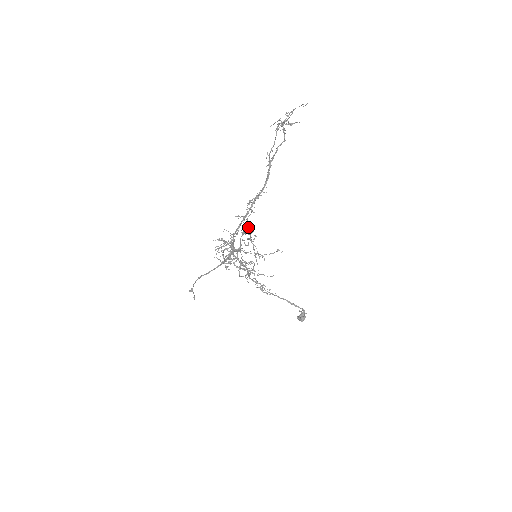
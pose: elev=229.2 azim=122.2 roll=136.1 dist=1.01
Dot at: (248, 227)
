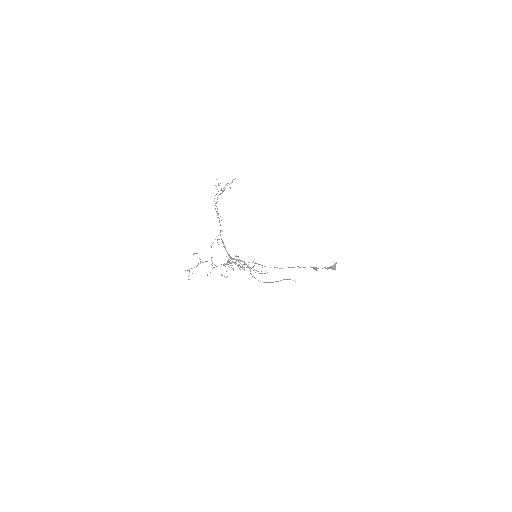
Dot at: occluded
